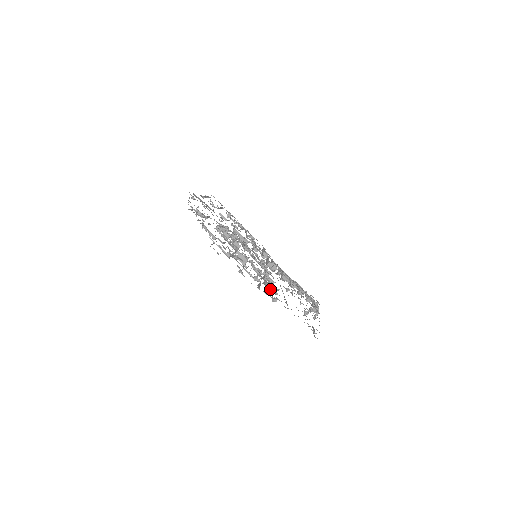
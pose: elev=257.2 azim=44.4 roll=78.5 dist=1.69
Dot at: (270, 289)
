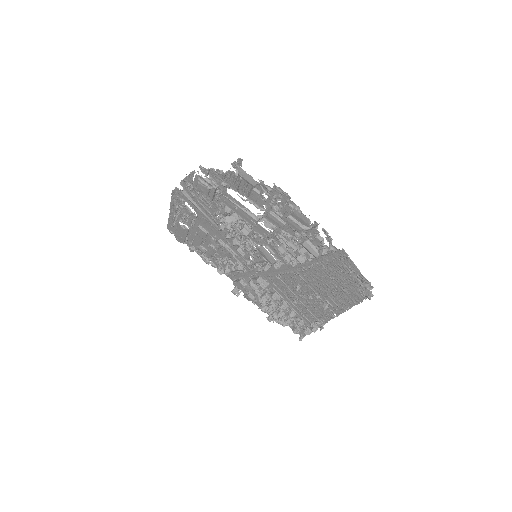
Dot at: (311, 249)
